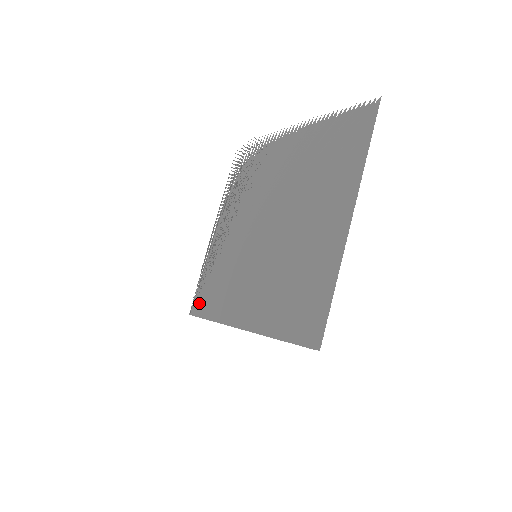
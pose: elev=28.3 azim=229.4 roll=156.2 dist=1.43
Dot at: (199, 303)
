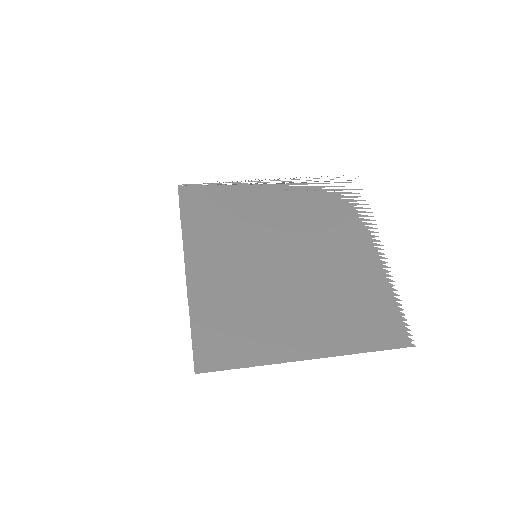
Dot at: (193, 195)
